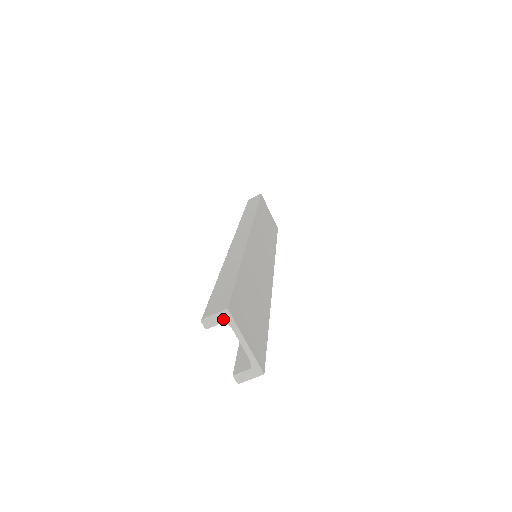
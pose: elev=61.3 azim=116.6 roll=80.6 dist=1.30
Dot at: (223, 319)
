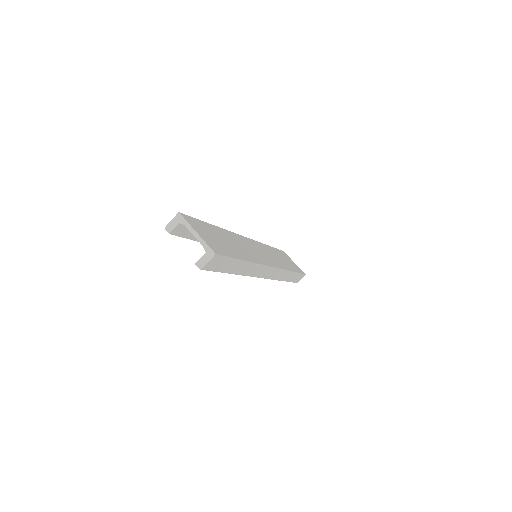
Dot at: (178, 221)
